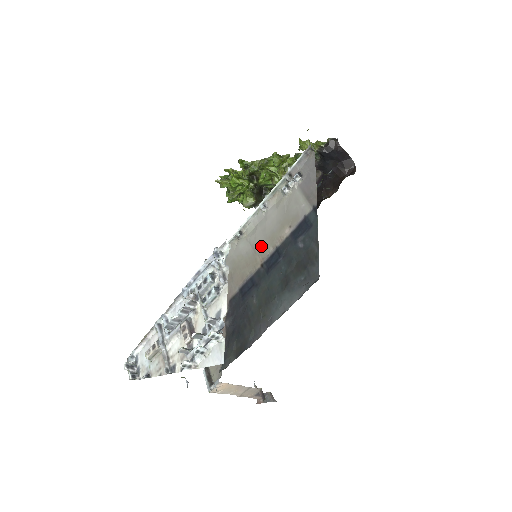
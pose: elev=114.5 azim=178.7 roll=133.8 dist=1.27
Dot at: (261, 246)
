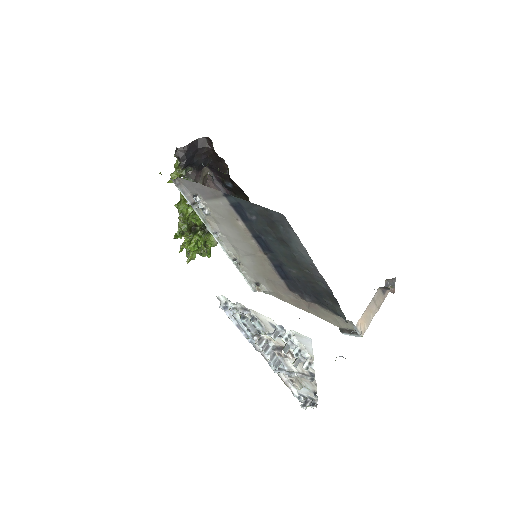
Dot at: (249, 248)
